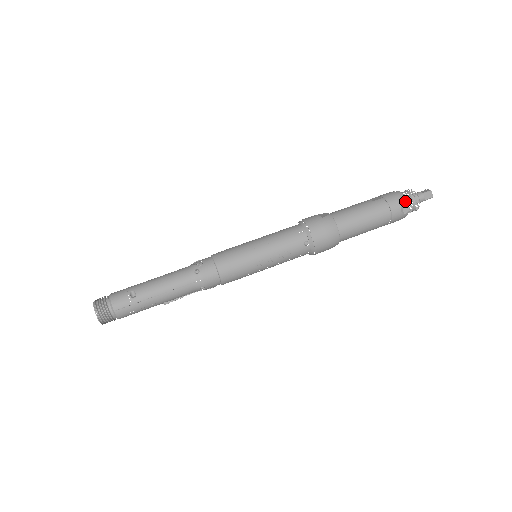
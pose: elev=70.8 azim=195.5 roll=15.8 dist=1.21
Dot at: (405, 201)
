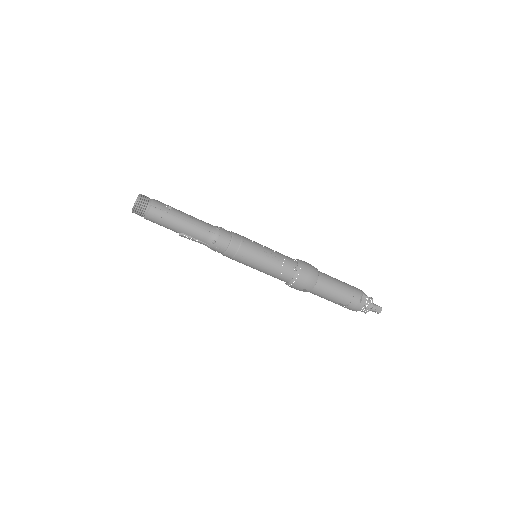
Dot at: (365, 296)
